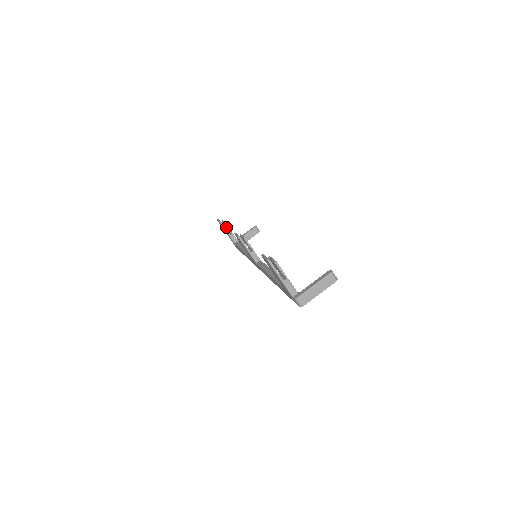
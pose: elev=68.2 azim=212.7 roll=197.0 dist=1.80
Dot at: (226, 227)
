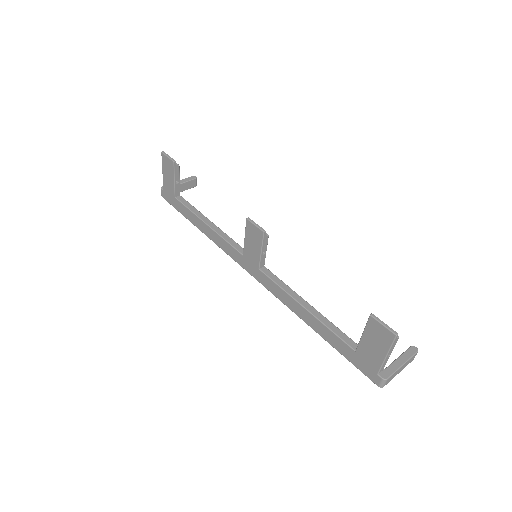
Dot at: occluded
